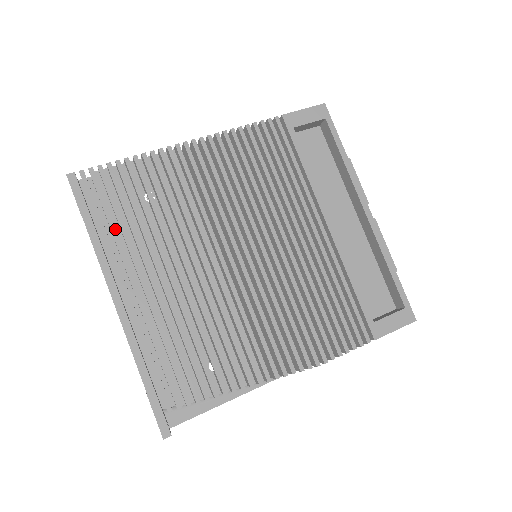
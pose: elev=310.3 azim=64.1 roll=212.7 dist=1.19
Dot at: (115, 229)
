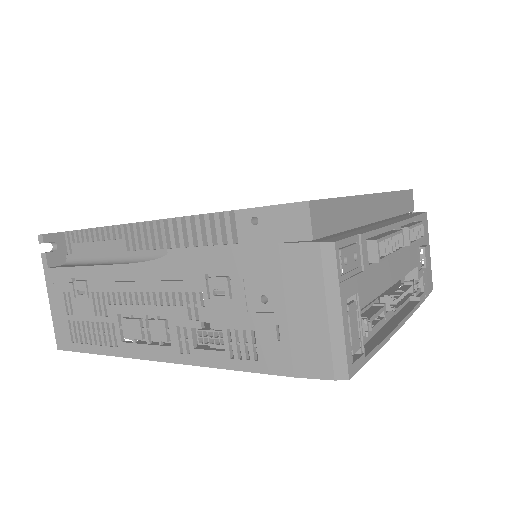
Dot at: occluded
